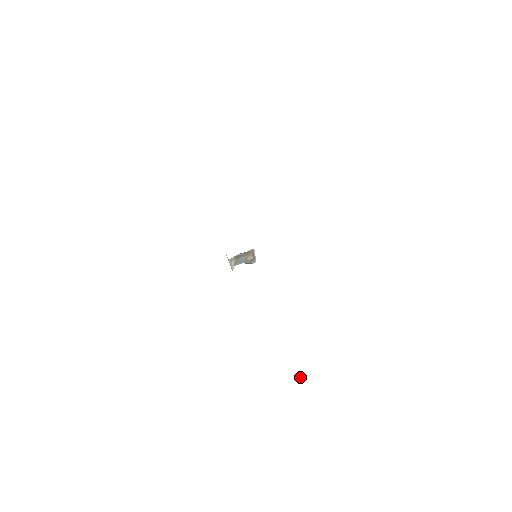
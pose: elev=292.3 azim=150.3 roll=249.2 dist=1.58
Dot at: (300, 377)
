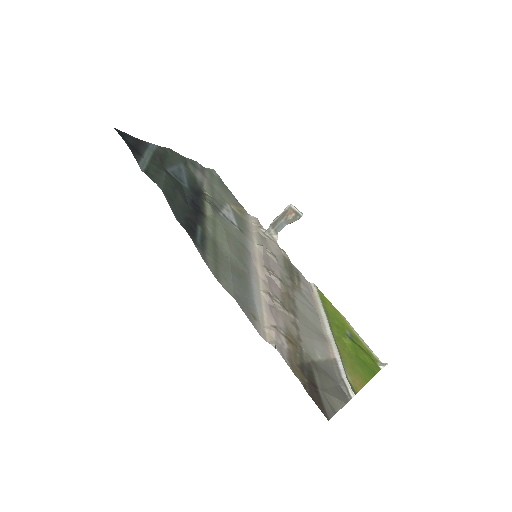
Dot at: (381, 364)
